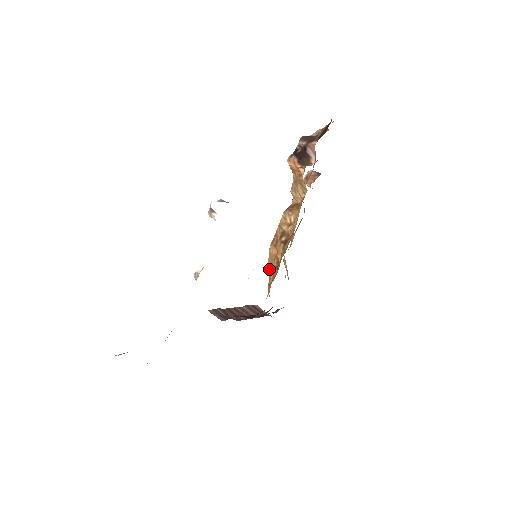
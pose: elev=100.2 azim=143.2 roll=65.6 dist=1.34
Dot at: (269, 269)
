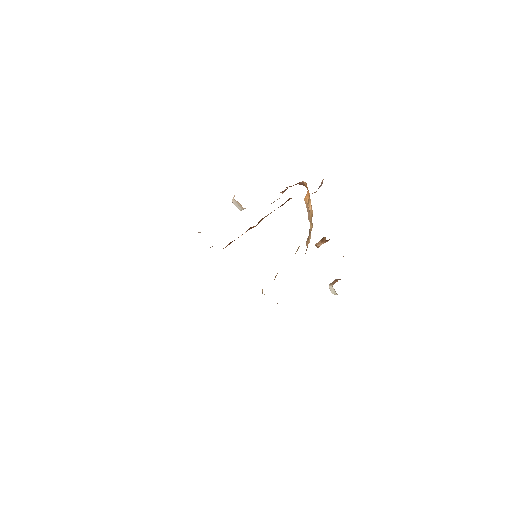
Dot at: occluded
